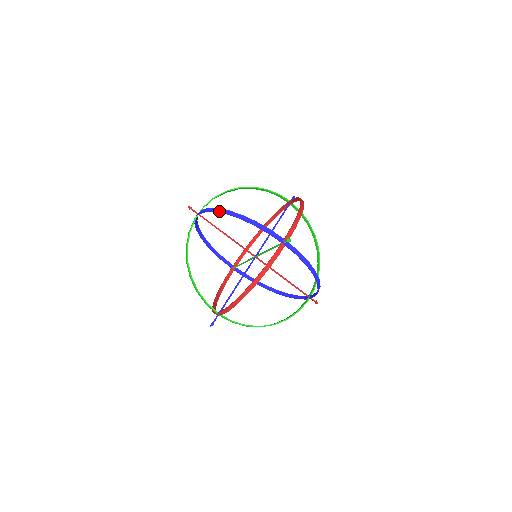
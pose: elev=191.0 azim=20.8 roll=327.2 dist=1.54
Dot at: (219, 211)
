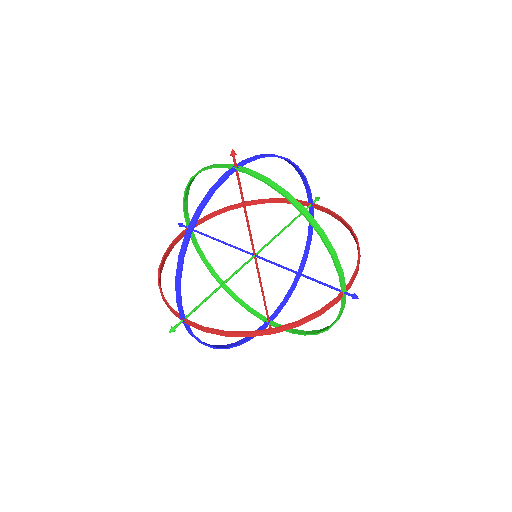
Dot at: (193, 218)
